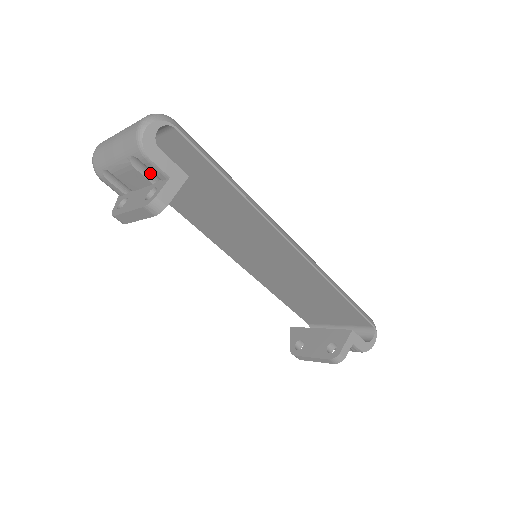
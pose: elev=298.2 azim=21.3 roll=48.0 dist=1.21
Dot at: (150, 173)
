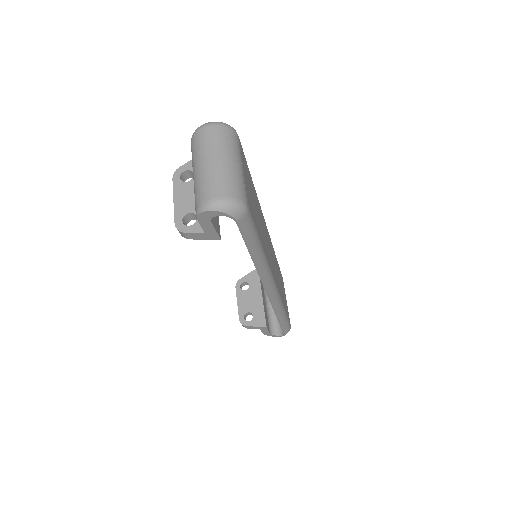
Dot at: occluded
